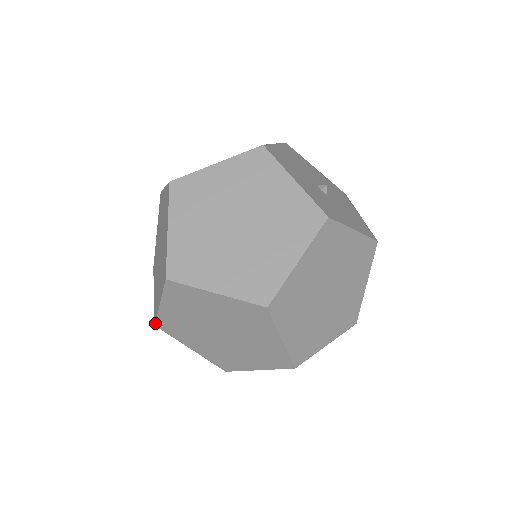
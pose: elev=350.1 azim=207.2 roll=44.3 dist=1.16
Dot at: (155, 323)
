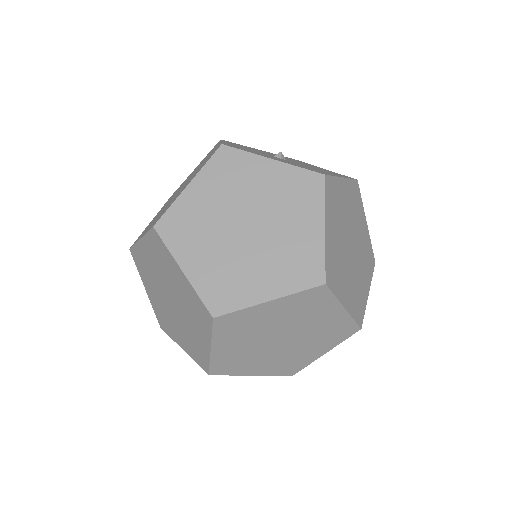
Dot at: (159, 323)
